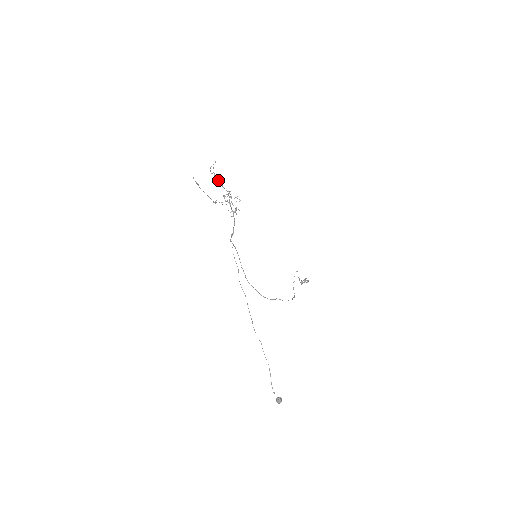
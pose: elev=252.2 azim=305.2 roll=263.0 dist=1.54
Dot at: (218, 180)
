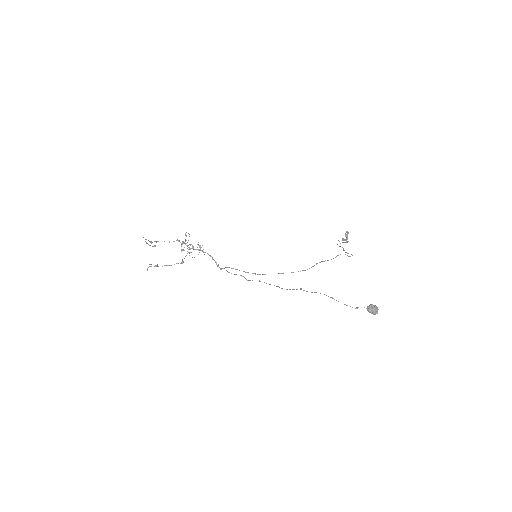
Dot at: occluded
